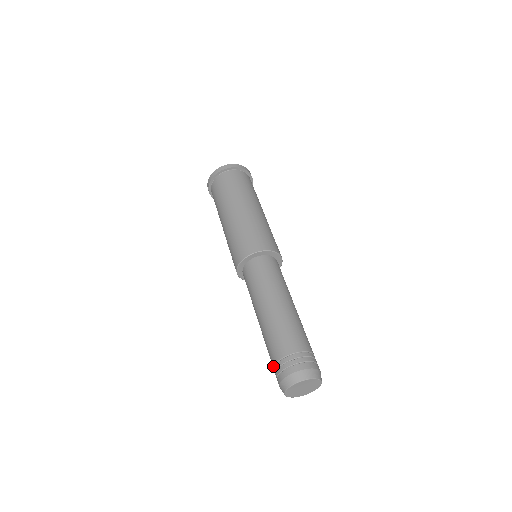
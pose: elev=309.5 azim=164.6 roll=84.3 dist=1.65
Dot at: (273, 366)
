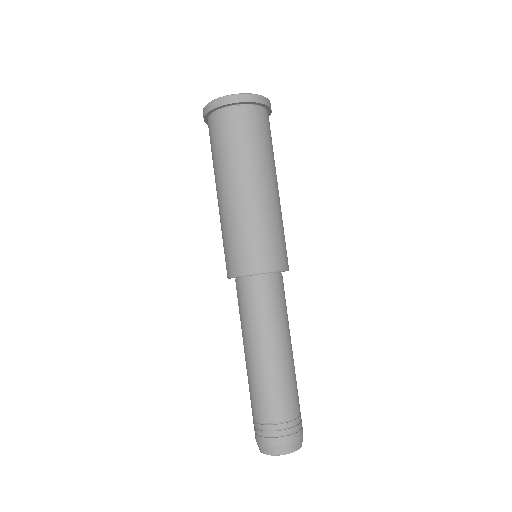
Dot at: occluded
